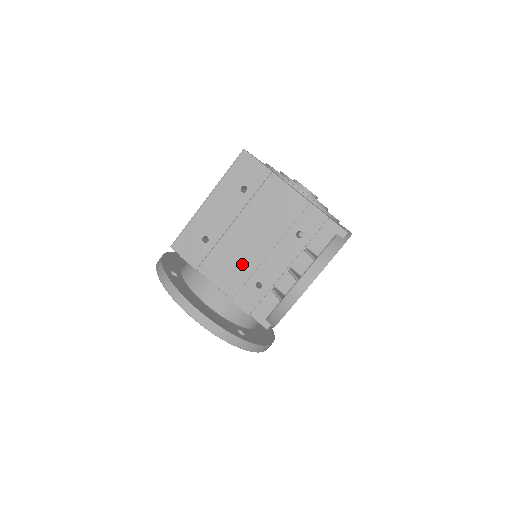
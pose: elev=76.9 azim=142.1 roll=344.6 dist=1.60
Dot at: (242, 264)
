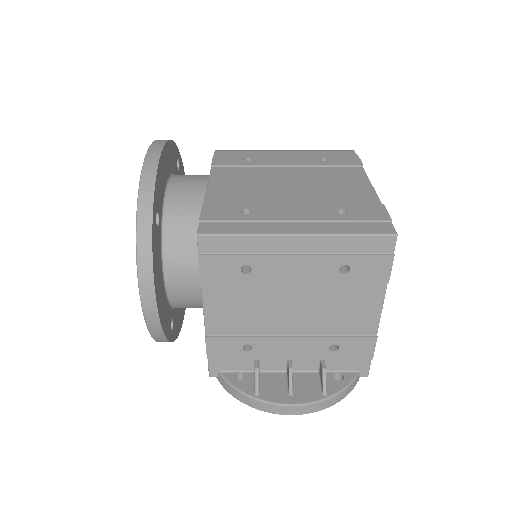
Dot at: (254, 320)
